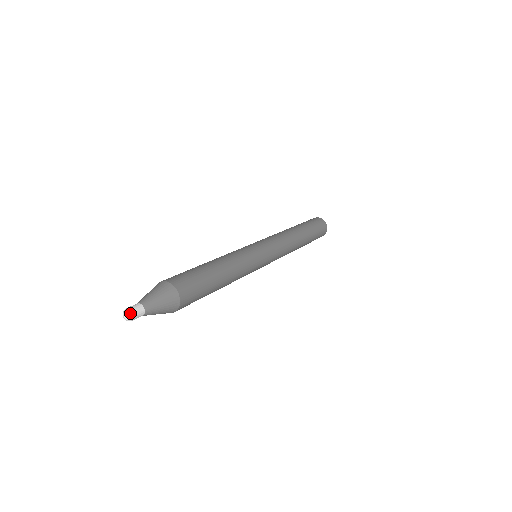
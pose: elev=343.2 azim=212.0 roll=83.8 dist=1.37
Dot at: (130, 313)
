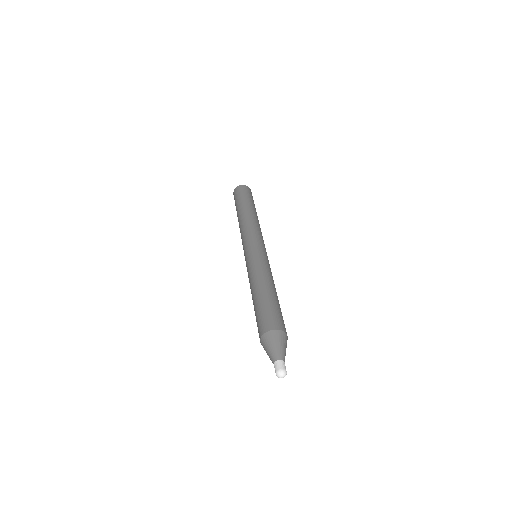
Dot at: (286, 373)
